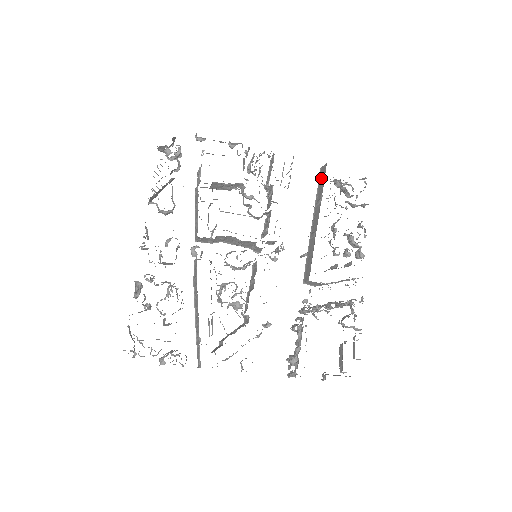
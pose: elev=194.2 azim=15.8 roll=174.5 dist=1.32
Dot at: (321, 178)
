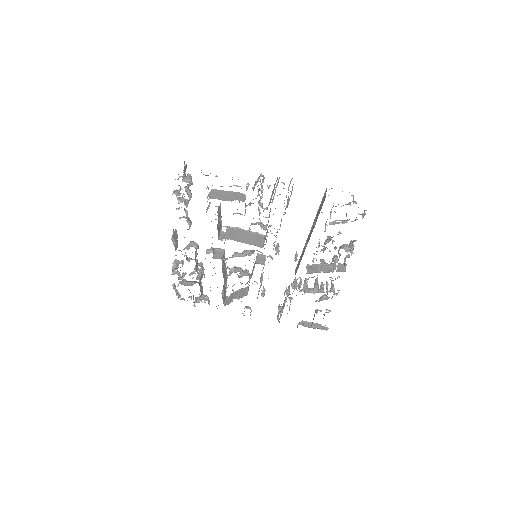
Dot at: (322, 201)
